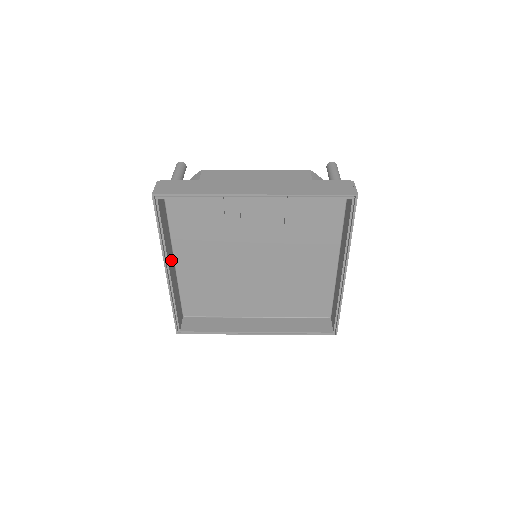
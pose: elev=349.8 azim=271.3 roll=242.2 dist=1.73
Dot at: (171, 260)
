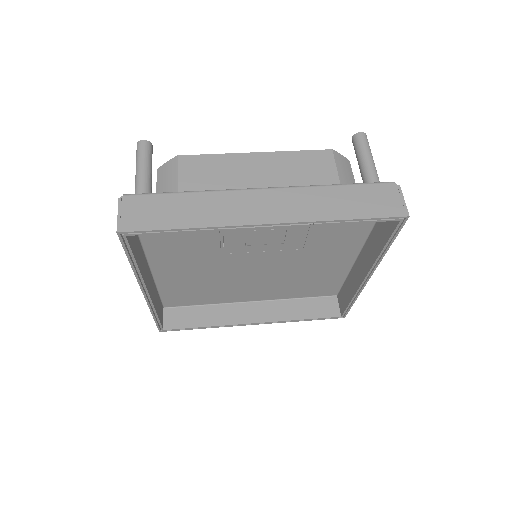
Dot at: (147, 275)
